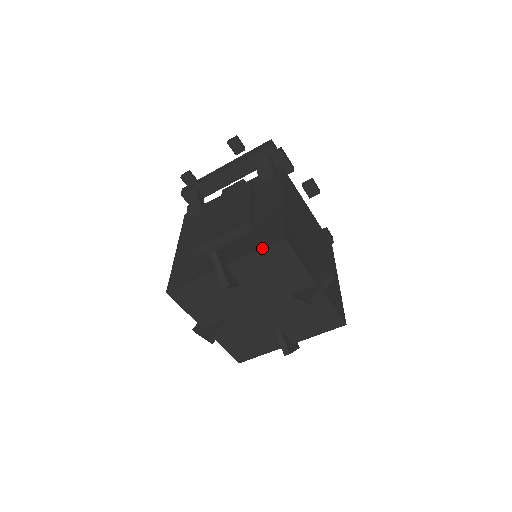
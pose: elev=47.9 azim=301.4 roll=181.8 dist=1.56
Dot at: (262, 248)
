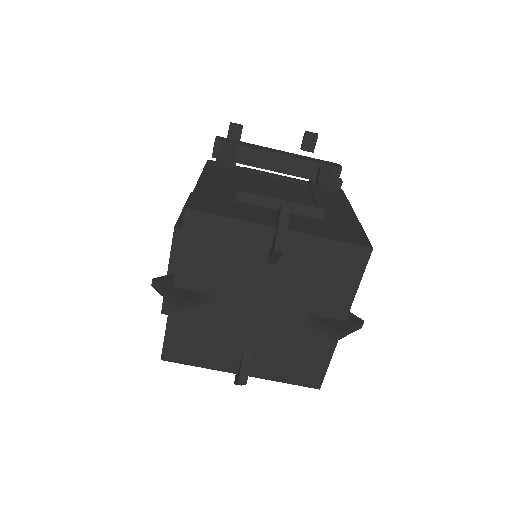
Dot at: (342, 241)
